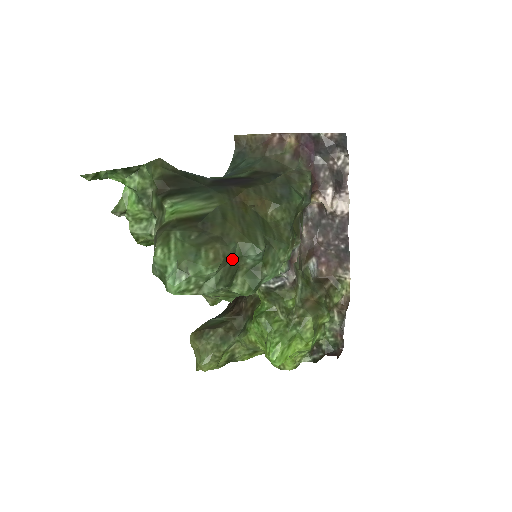
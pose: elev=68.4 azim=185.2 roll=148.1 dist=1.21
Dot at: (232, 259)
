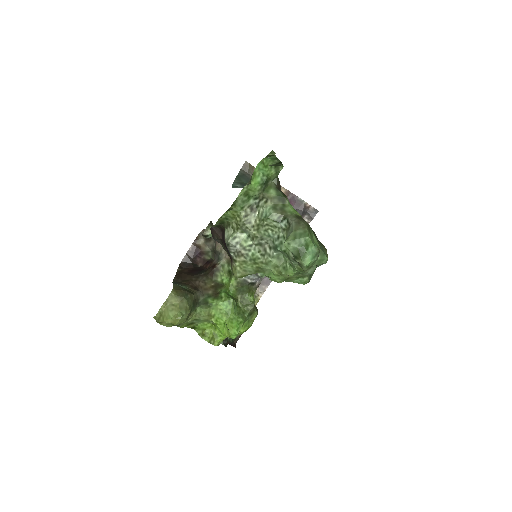
Dot at: occluded
